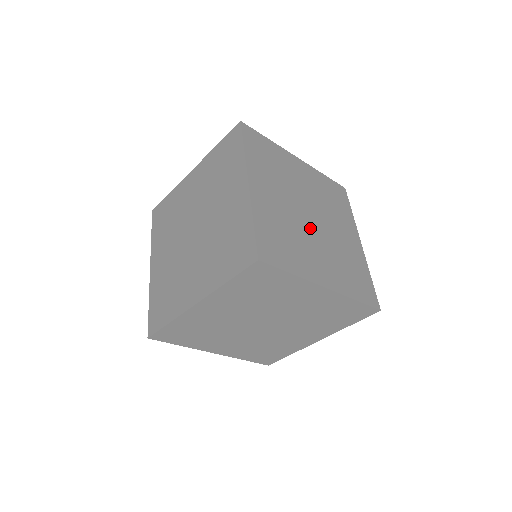
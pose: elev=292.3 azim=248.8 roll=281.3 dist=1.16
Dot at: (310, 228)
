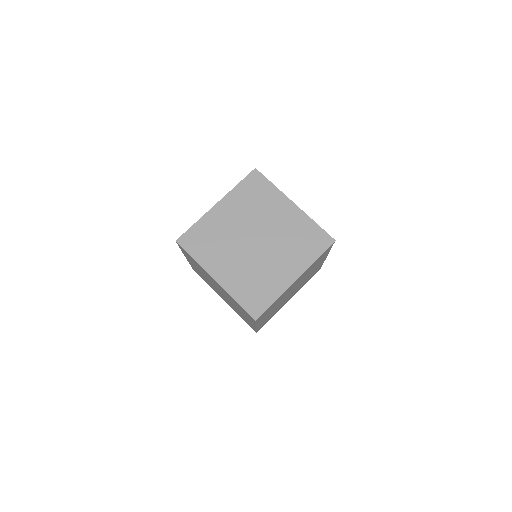
Dot at: (261, 252)
